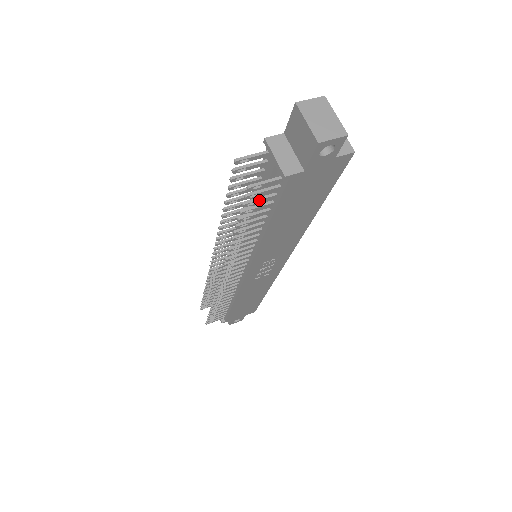
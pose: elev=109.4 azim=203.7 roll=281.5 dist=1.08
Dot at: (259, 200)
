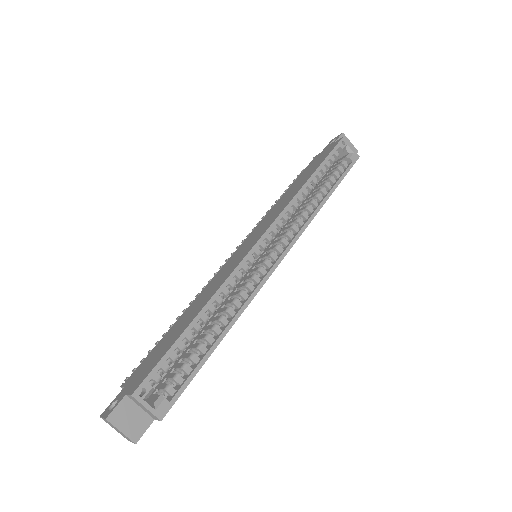
Dot at: occluded
